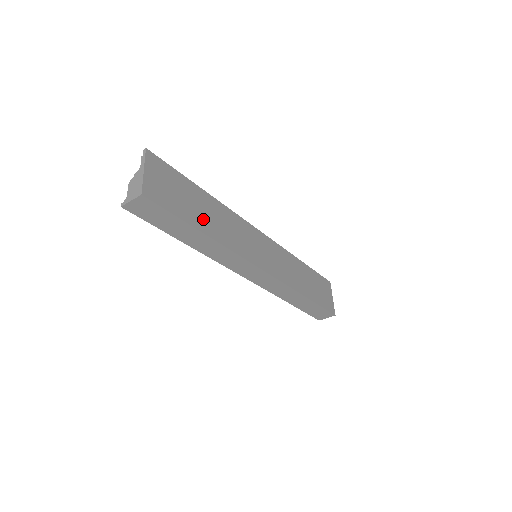
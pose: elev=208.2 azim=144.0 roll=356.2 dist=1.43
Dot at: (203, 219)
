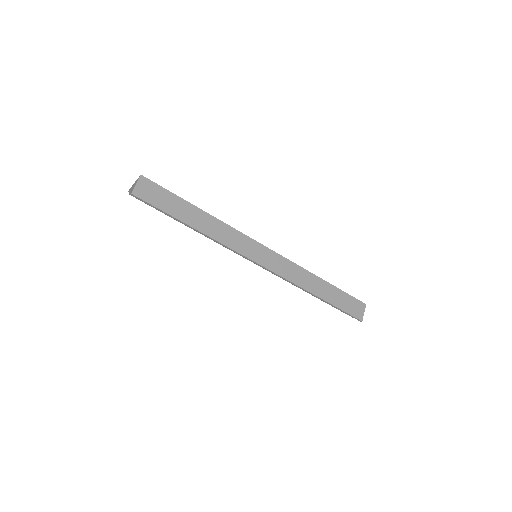
Dot at: occluded
